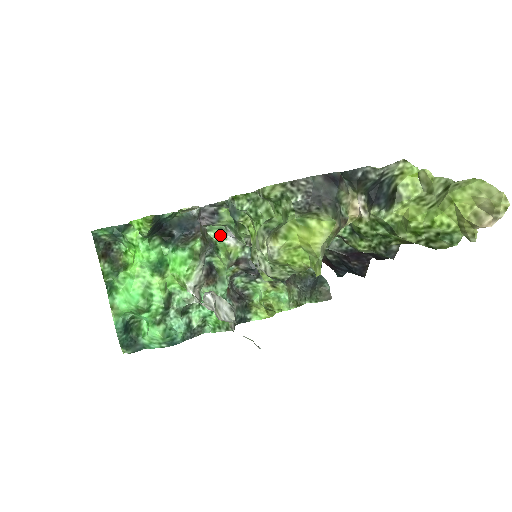
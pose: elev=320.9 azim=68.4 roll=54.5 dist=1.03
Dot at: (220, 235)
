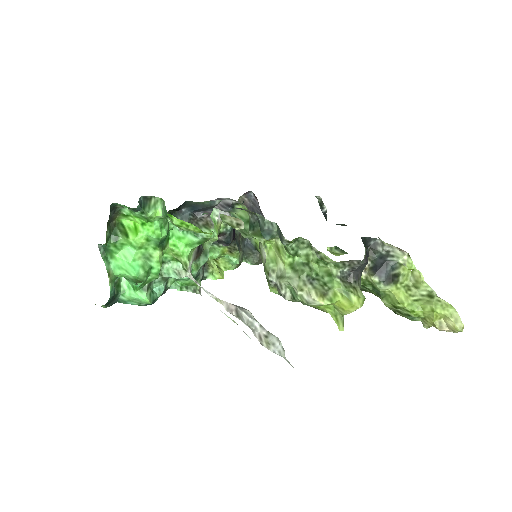
Dot at: occluded
